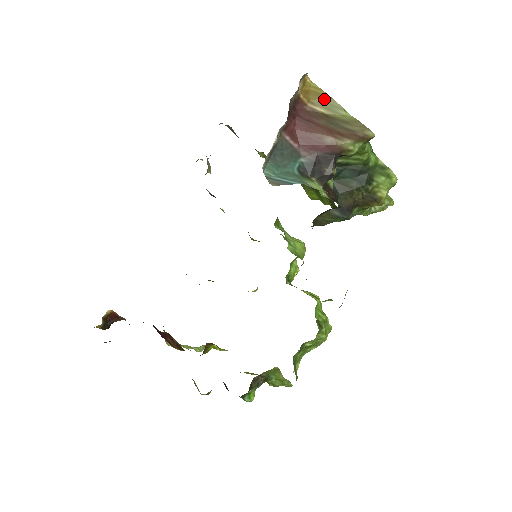
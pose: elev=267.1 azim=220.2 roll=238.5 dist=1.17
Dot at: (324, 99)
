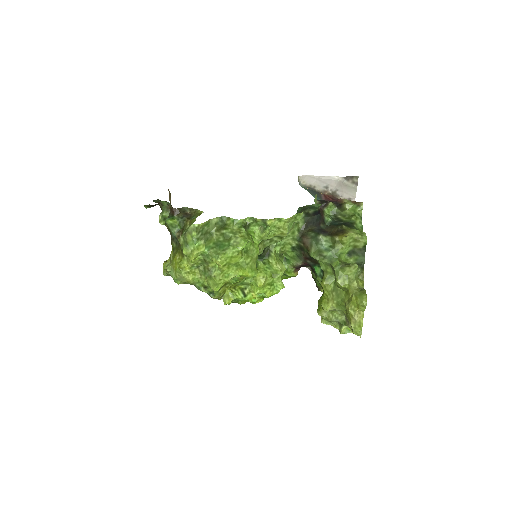
Dot at: occluded
